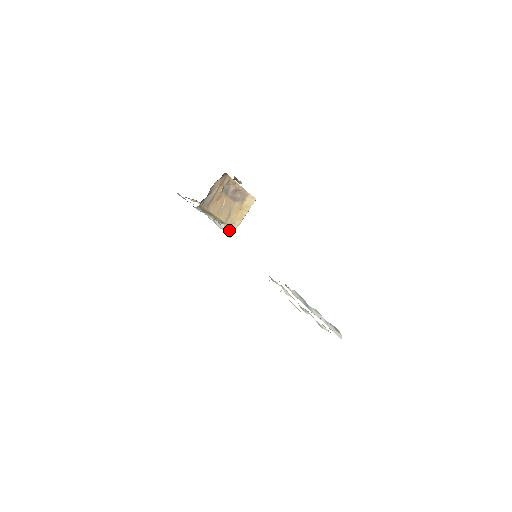
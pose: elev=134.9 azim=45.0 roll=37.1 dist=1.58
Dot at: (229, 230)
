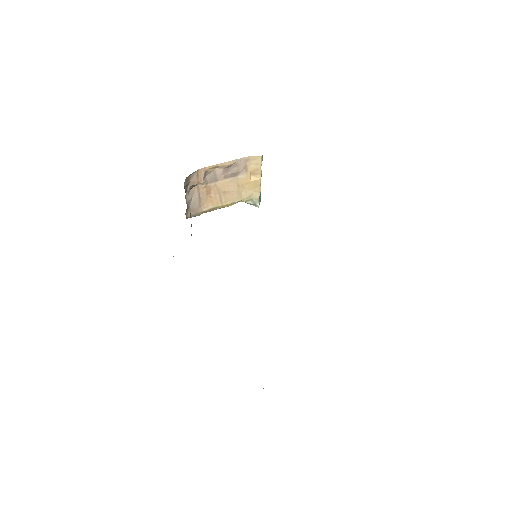
Dot at: (252, 202)
